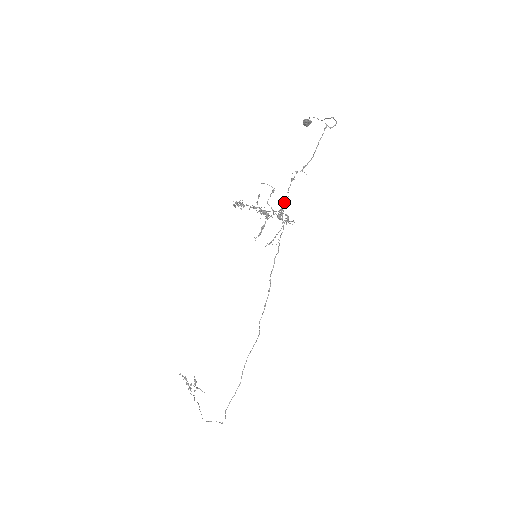
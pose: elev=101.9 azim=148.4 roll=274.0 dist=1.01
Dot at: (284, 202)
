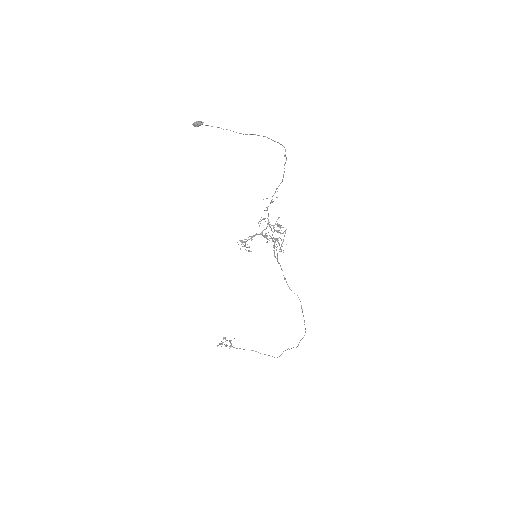
Dot at: (276, 221)
